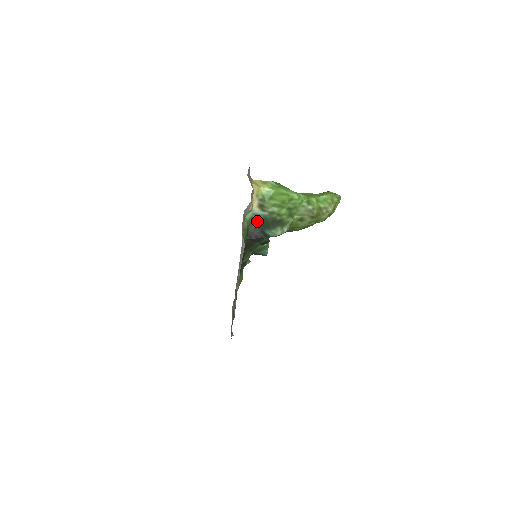
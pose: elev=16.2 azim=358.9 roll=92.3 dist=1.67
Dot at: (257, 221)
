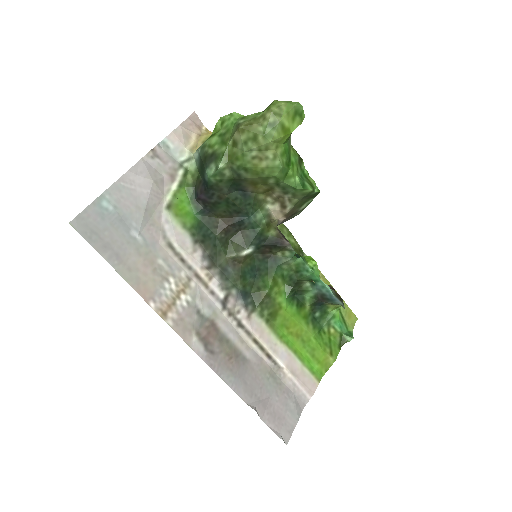
Dot at: (200, 170)
